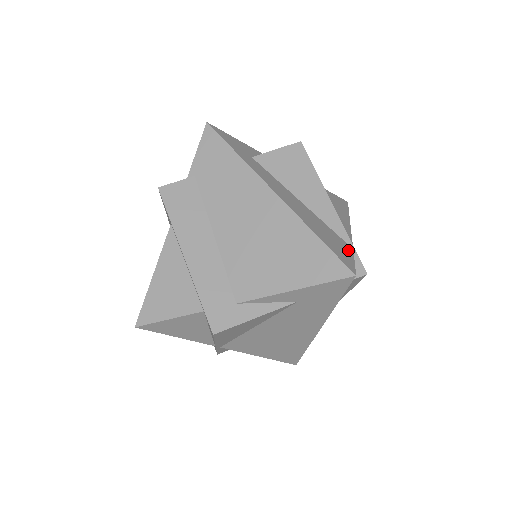
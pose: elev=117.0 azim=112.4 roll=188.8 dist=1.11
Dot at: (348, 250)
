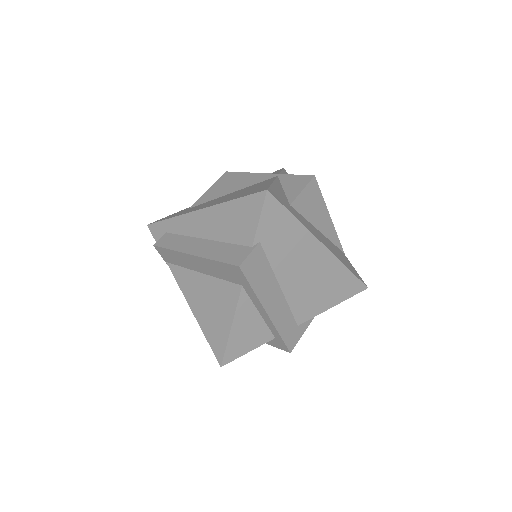
Dot at: (347, 260)
